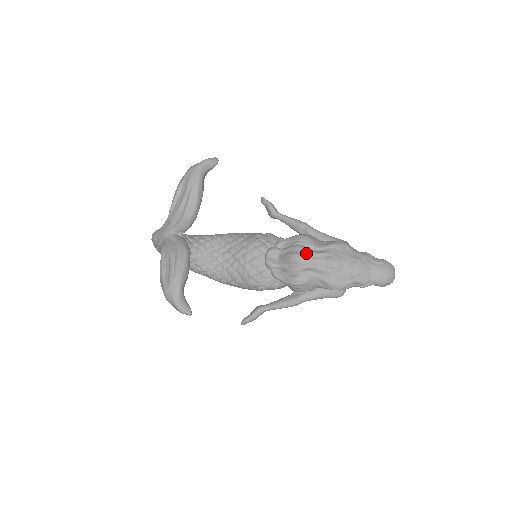
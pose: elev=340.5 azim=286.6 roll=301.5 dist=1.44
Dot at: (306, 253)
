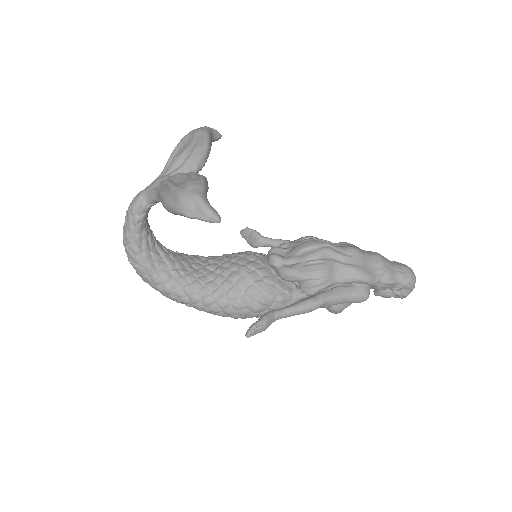
Dot at: (321, 240)
